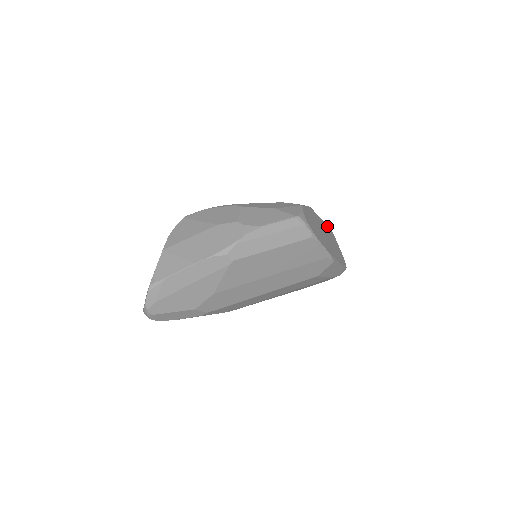
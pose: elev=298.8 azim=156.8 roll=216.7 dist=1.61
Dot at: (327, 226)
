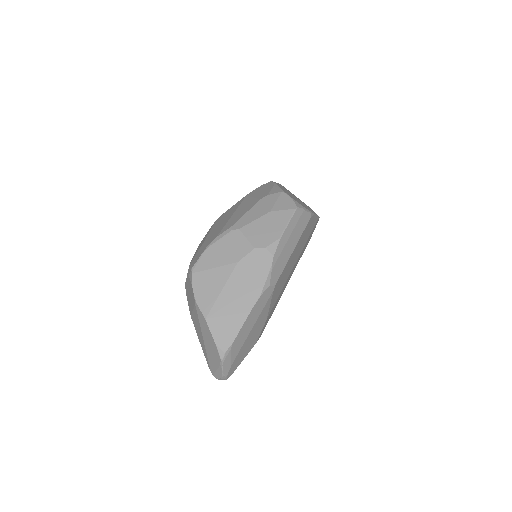
Dot at: (280, 184)
